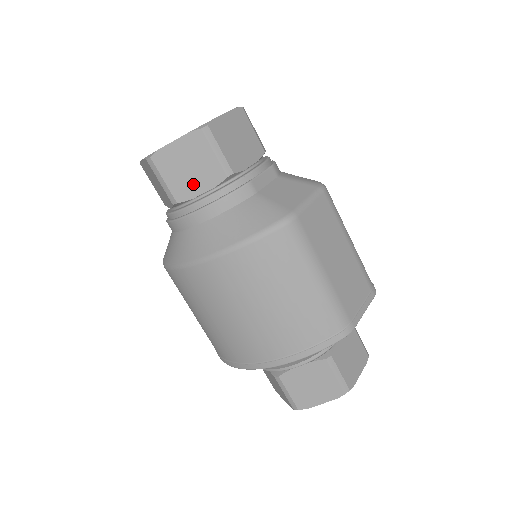
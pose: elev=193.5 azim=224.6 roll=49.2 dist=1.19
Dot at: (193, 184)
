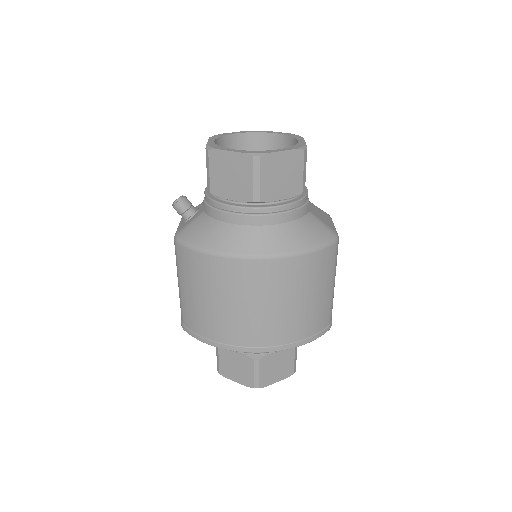
Dot at: (278, 190)
